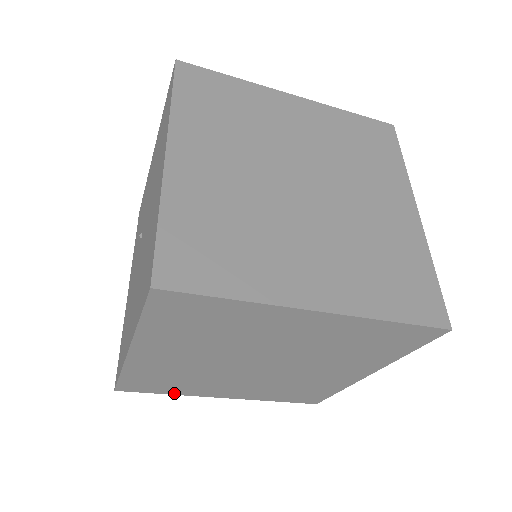
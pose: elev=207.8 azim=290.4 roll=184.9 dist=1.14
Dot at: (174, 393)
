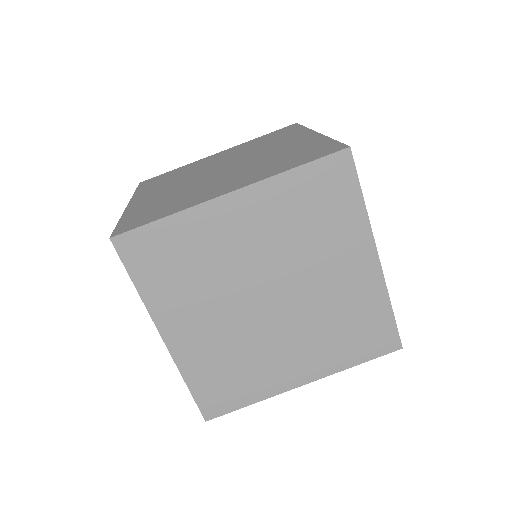
Dot at: (255, 399)
